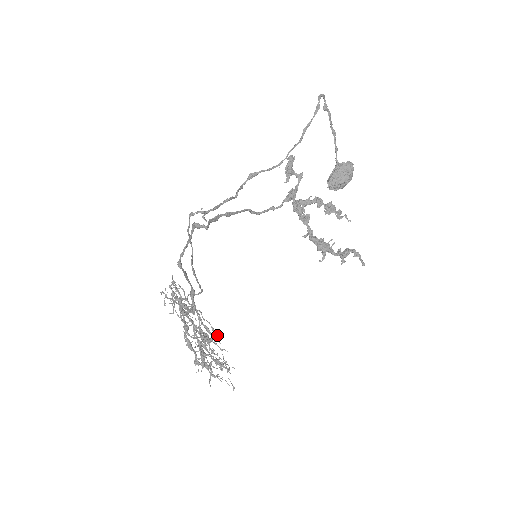
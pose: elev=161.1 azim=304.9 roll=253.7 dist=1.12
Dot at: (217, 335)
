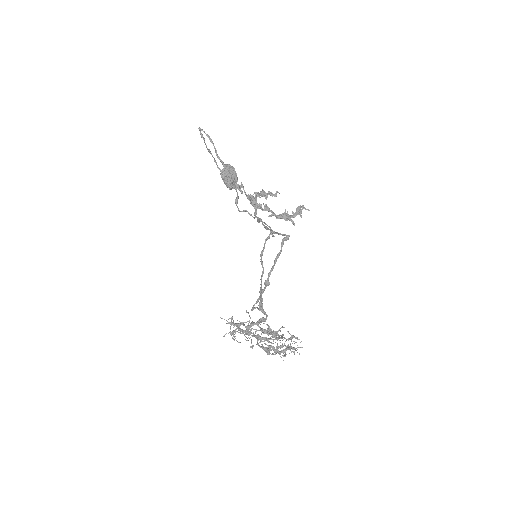
Dot at: (270, 328)
